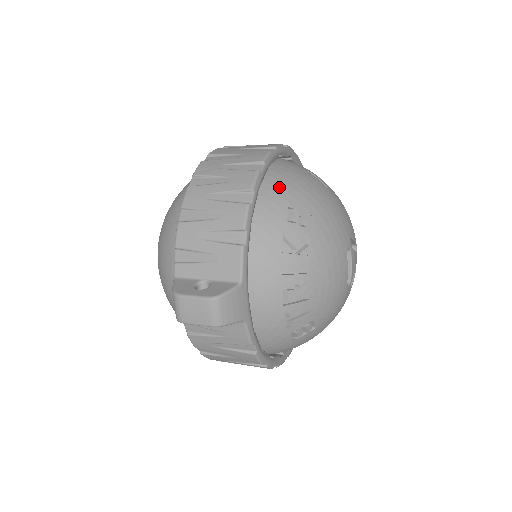
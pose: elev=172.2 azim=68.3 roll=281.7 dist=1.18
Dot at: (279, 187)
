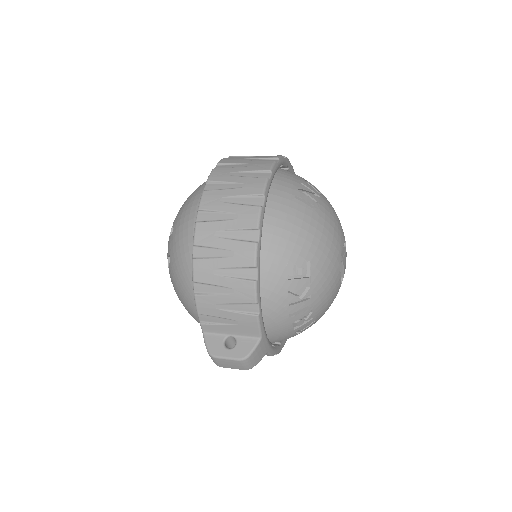
Dot at: (276, 244)
